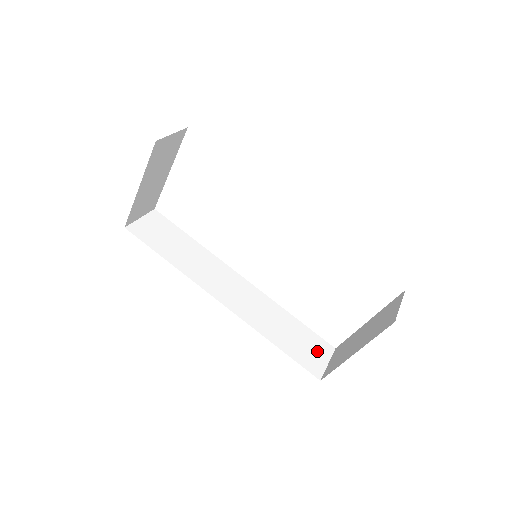
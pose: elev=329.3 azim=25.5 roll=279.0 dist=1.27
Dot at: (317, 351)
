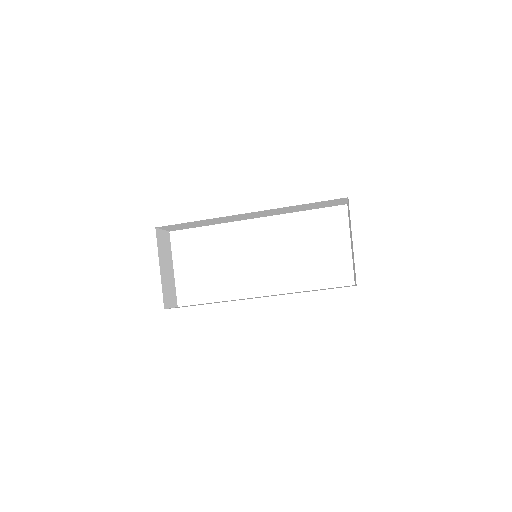
Dot at: occluded
